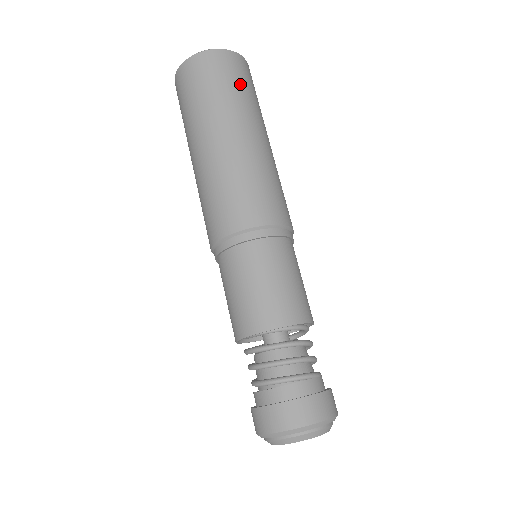
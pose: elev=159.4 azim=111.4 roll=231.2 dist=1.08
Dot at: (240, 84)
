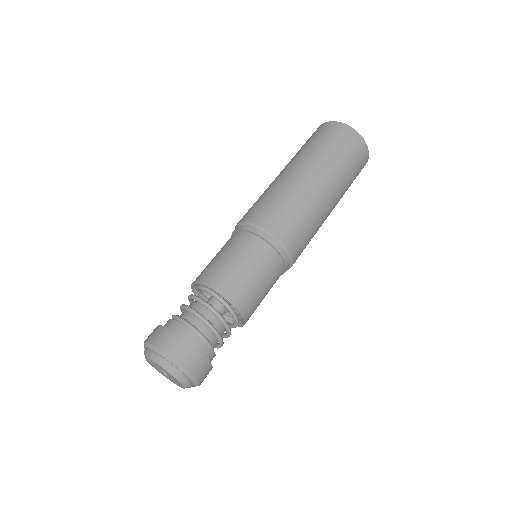
Dot at: (331, 144)
